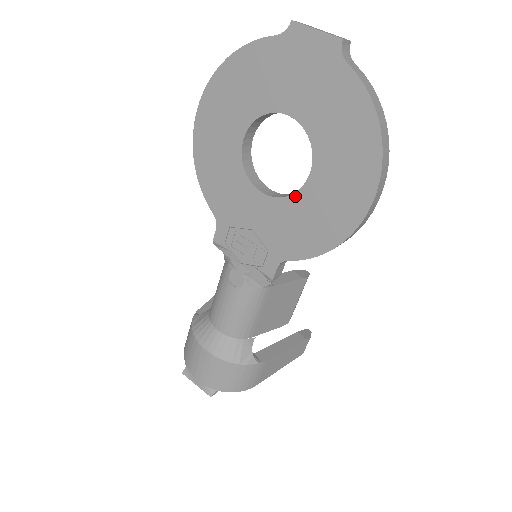
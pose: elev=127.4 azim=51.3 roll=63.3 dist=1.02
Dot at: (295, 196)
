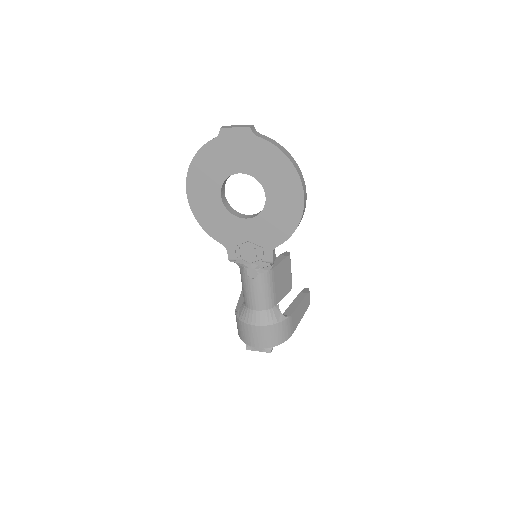
Dot at: (263, 211)
